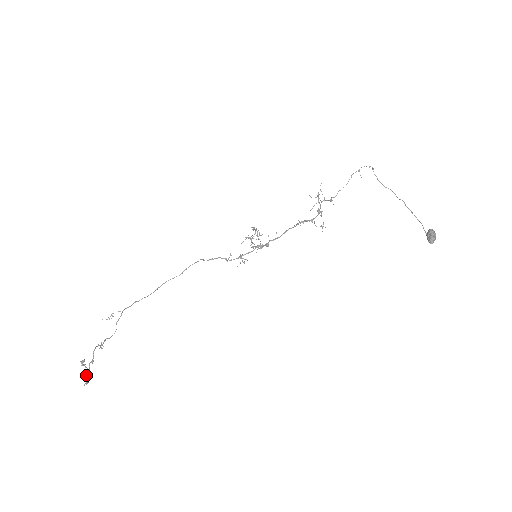
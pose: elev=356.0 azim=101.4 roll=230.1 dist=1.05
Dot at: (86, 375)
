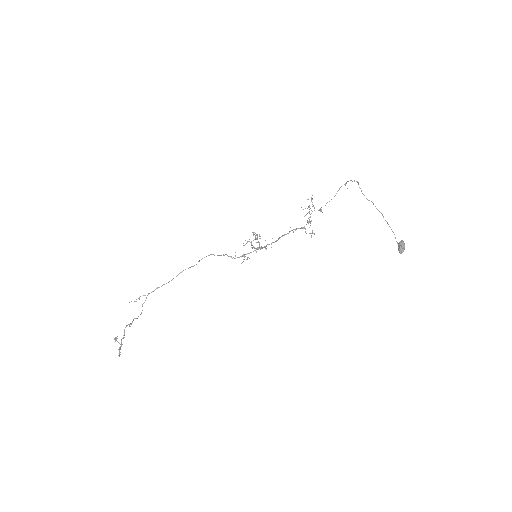
Dot at: (119, 349)
